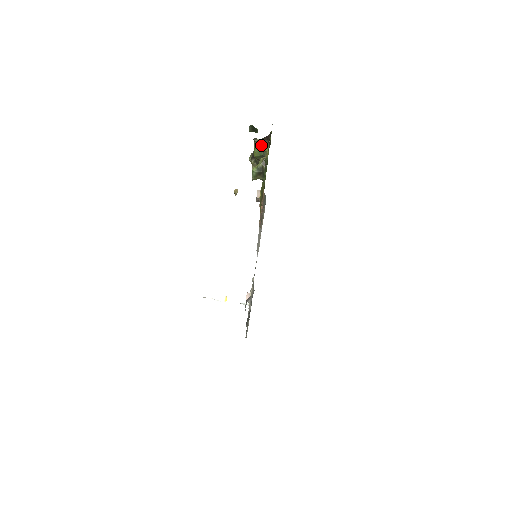
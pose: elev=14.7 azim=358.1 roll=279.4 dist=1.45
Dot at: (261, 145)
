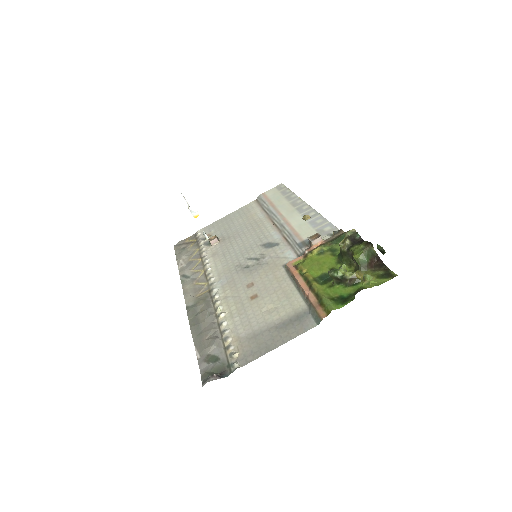
Dot at: (369, 259)
